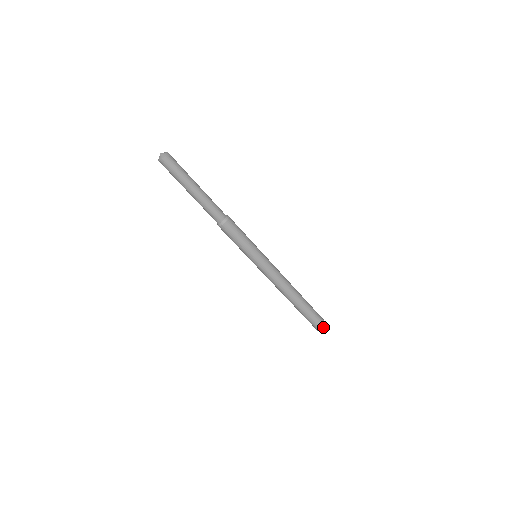
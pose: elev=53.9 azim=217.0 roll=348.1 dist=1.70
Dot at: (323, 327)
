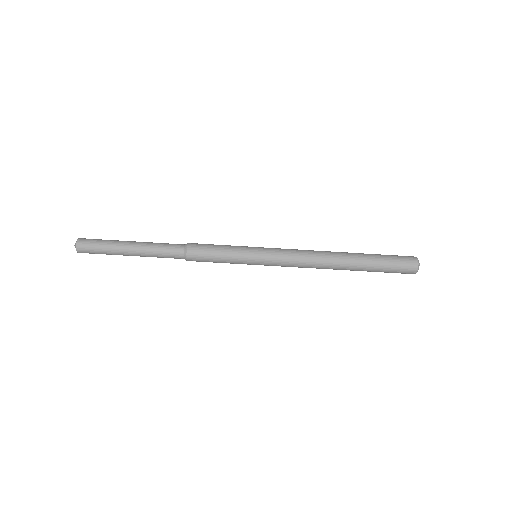
Dot at: (414, 269)
